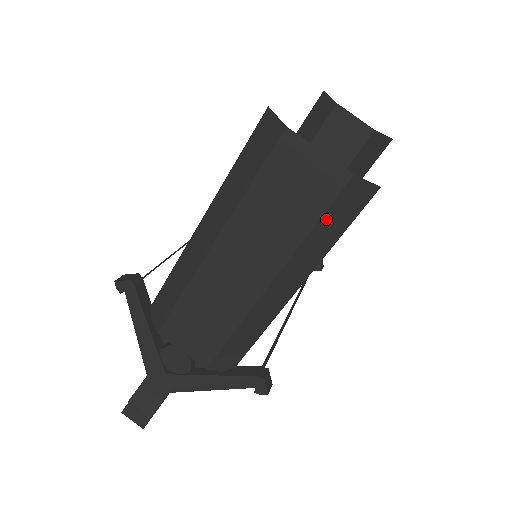
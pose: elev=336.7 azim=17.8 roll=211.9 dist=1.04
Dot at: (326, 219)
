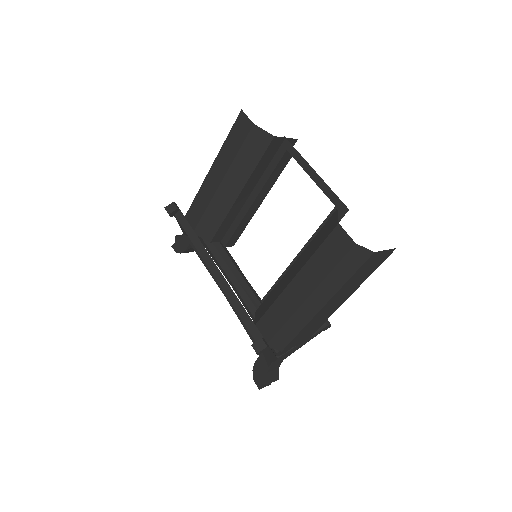
Dot at: (378, 265)
